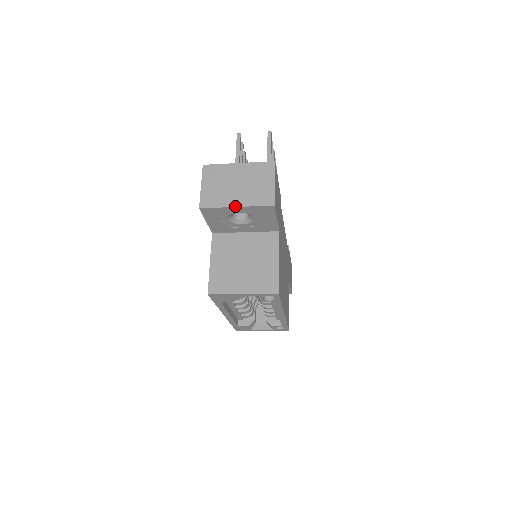
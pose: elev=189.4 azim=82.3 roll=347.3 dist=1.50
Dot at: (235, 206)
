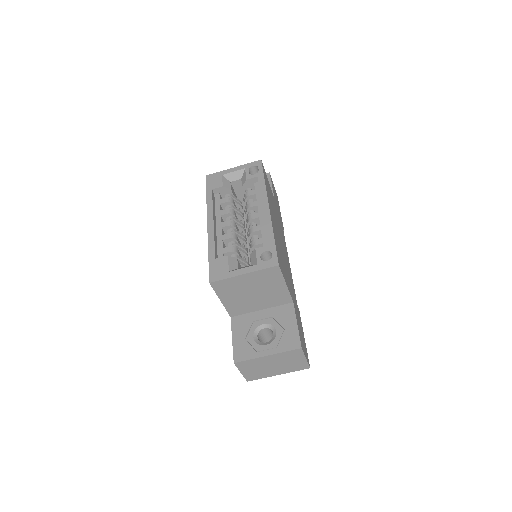
Dot at: occluded
